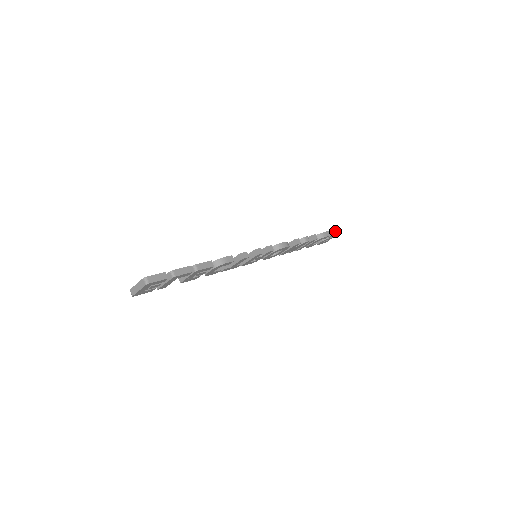
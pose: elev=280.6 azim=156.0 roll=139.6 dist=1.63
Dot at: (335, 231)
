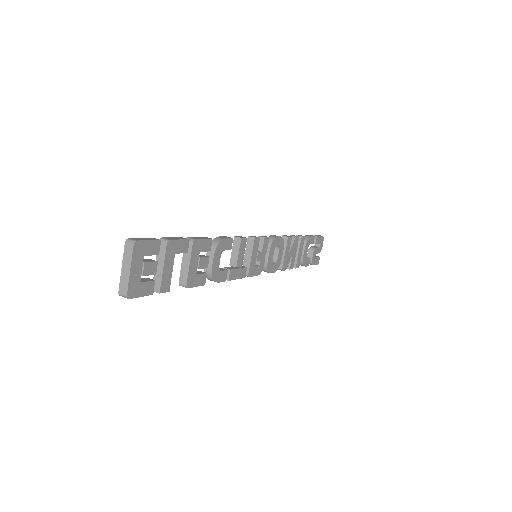
Dot at: (316, 235)
